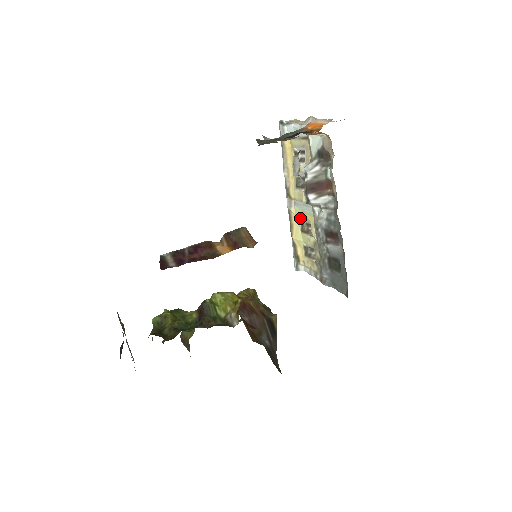
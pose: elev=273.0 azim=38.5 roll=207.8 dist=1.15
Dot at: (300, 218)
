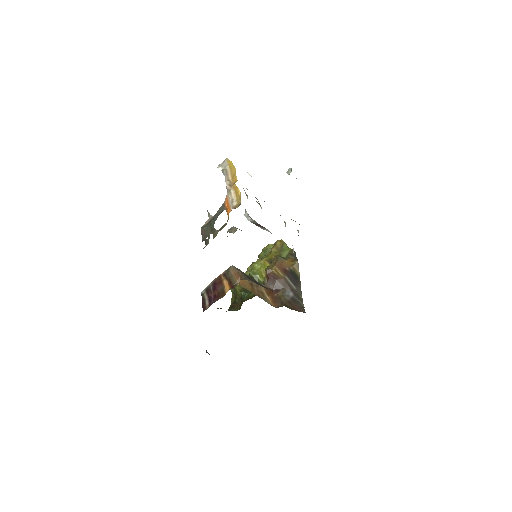
Dot at: occluded
